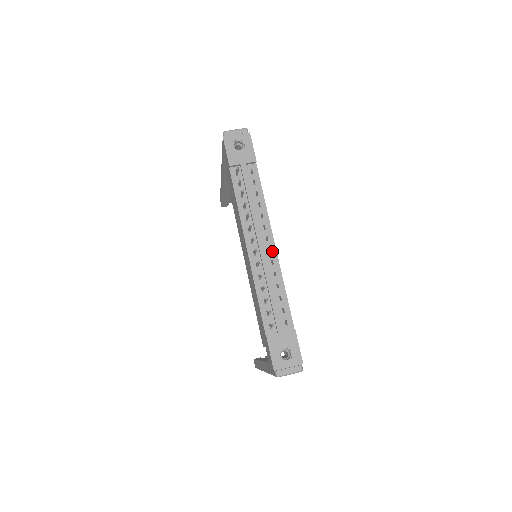
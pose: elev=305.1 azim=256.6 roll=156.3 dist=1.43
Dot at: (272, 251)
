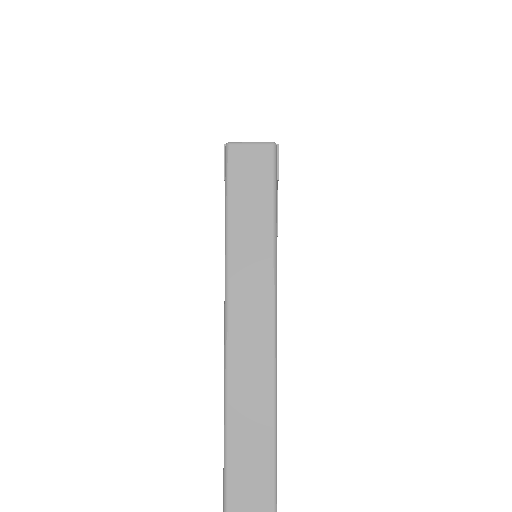
Dot at: occluded
